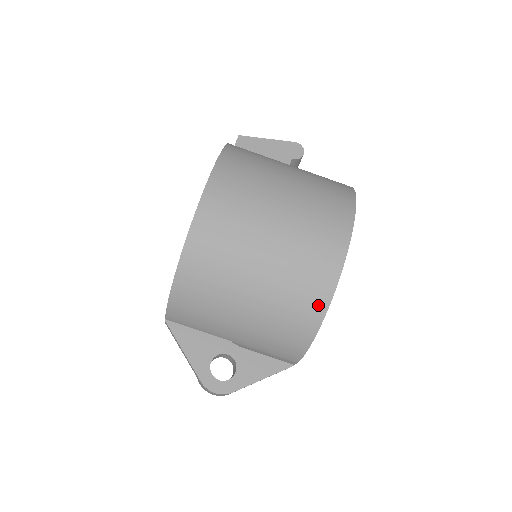
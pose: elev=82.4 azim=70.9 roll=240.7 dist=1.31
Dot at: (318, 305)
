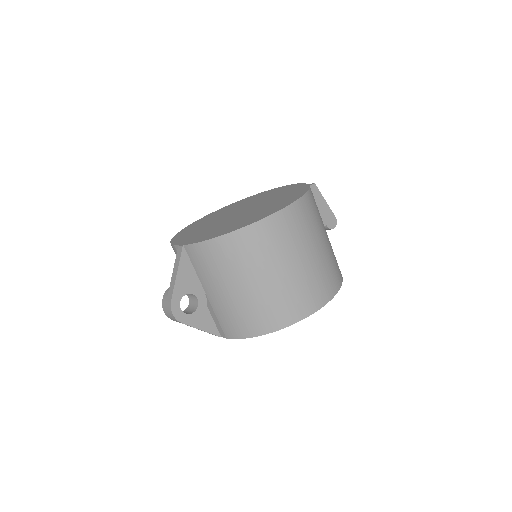
Dot at: (278, 323)
